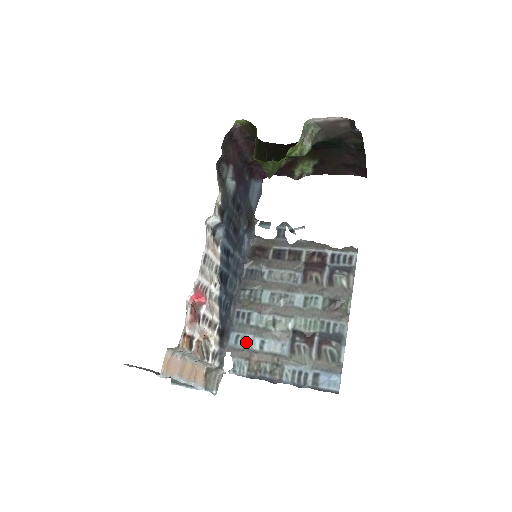
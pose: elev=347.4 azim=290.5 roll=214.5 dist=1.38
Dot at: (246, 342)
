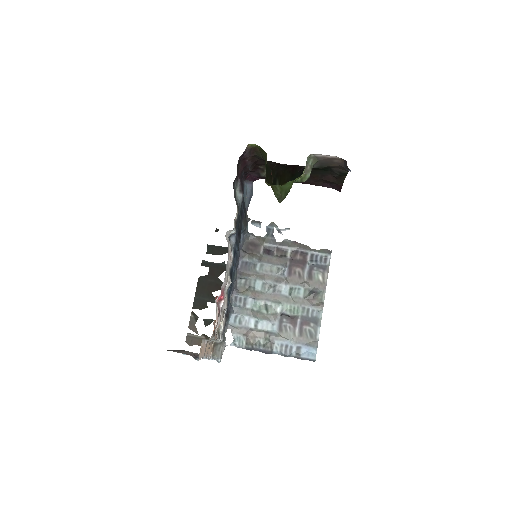
Dot at: (243, 321)
